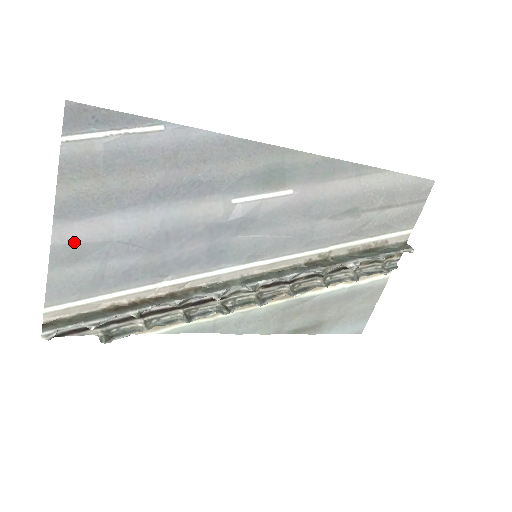
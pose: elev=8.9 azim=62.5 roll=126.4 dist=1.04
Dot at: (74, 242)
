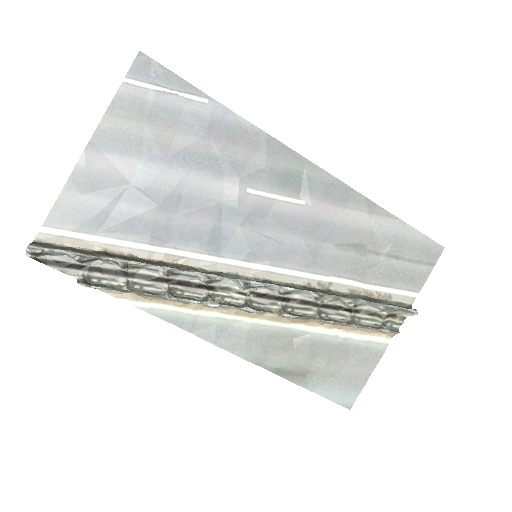
Dot at: (96, 171)
